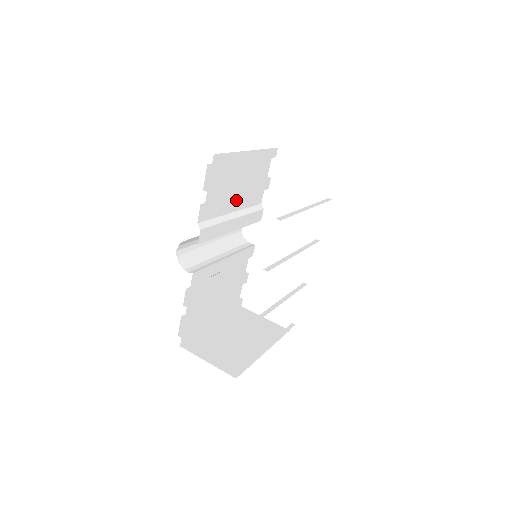
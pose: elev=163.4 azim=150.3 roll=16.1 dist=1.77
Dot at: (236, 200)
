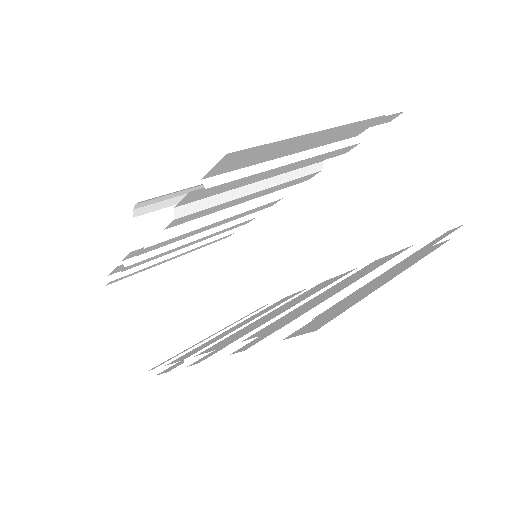
Dot at: occluded
